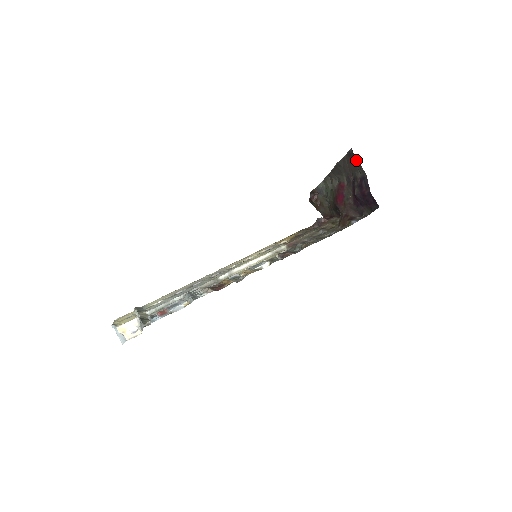
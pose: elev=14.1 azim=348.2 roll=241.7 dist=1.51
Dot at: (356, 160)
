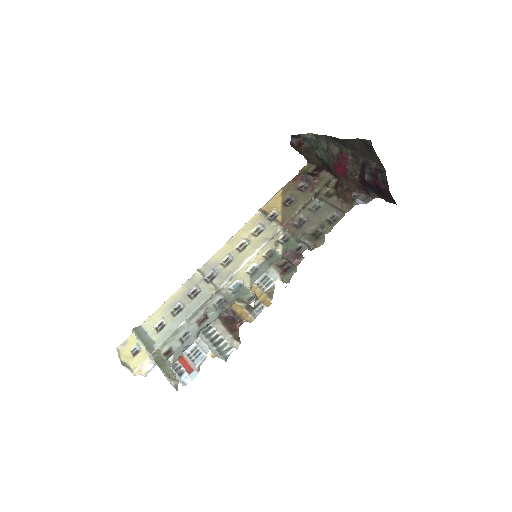
Dot at: (375, 153)
